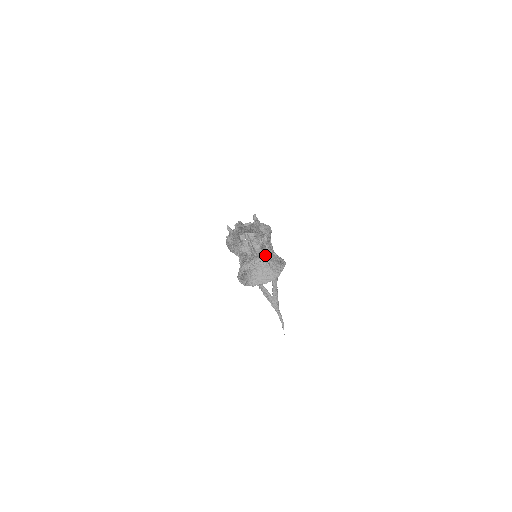
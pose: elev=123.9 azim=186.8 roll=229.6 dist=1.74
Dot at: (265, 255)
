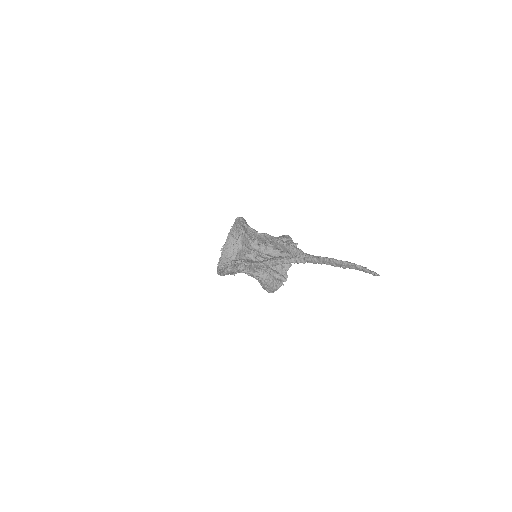
Dot at: occluded
